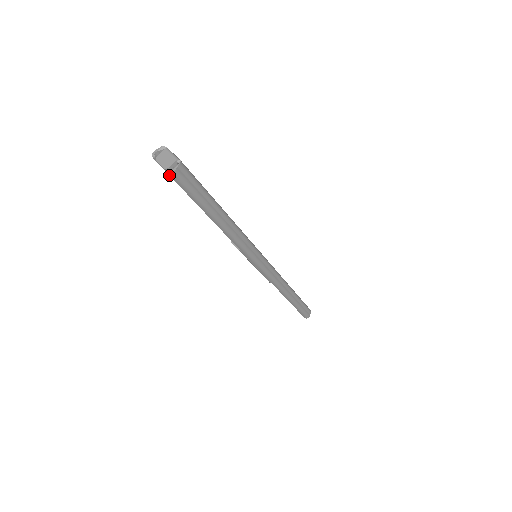
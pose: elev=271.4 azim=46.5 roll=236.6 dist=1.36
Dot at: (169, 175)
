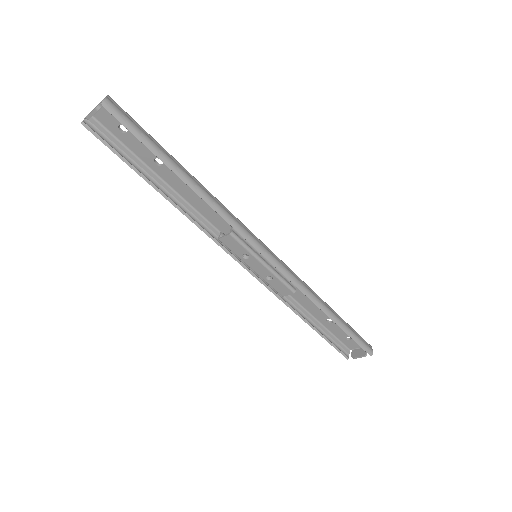
Dot at: occluded
